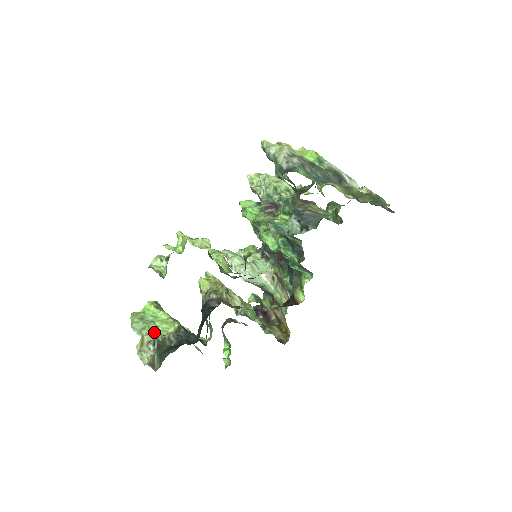
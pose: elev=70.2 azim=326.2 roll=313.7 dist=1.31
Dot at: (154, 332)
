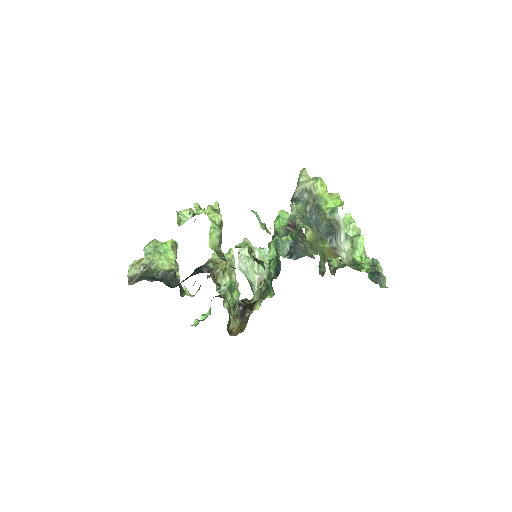
Dot at: (154, 261)
